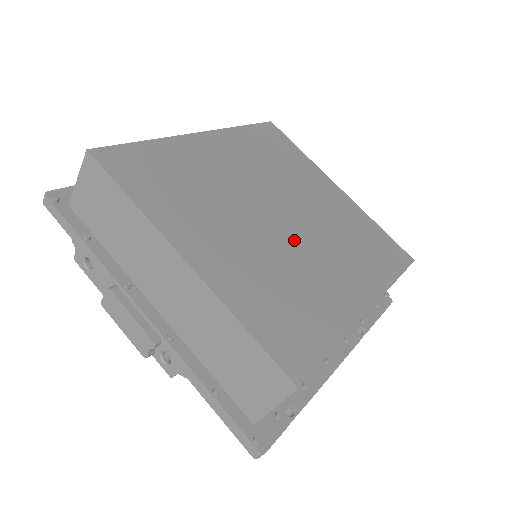
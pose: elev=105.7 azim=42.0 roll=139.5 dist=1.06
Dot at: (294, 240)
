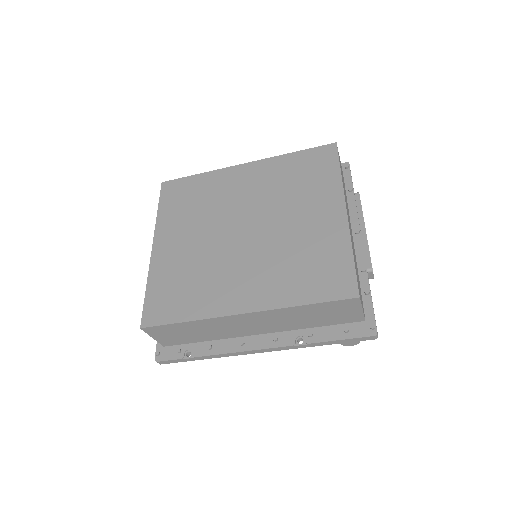
Dot at: (234, 250)
